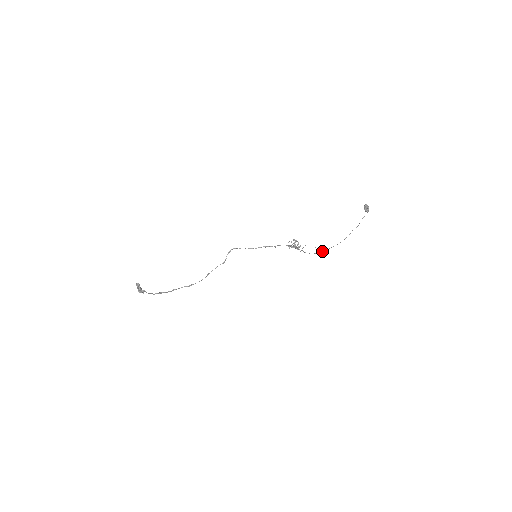
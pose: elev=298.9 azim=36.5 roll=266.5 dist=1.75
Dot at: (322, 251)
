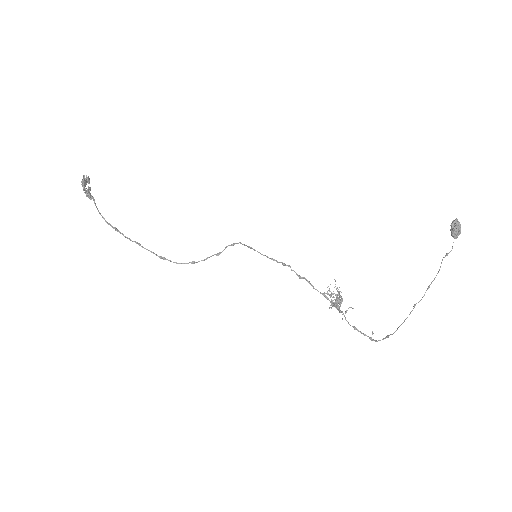
Dot at: occluded
